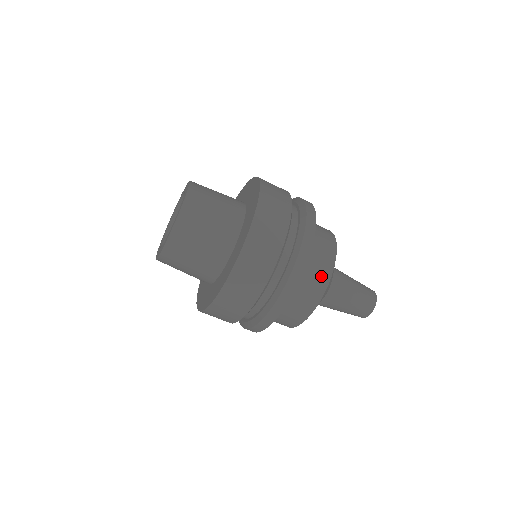
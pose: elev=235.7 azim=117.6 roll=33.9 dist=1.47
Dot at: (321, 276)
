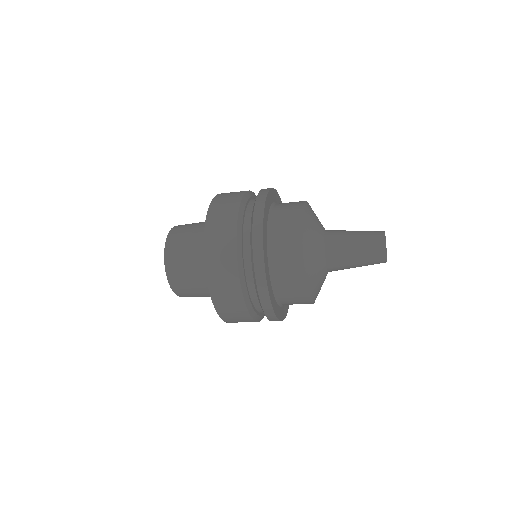
Dot at: occluded
